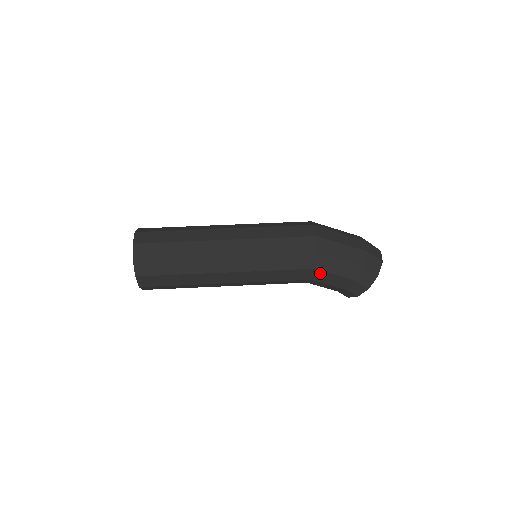
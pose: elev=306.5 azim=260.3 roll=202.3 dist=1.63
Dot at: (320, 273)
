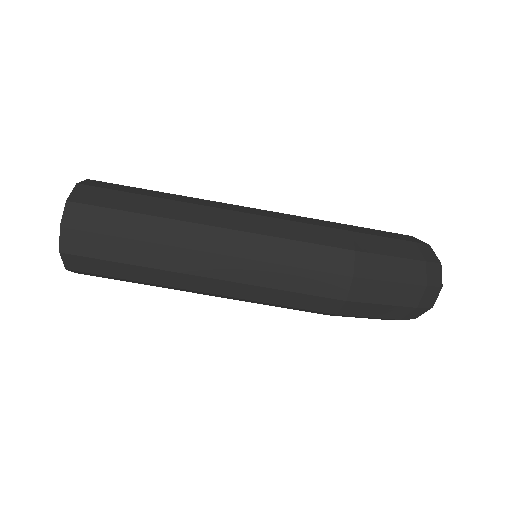
Dot at: occluded
